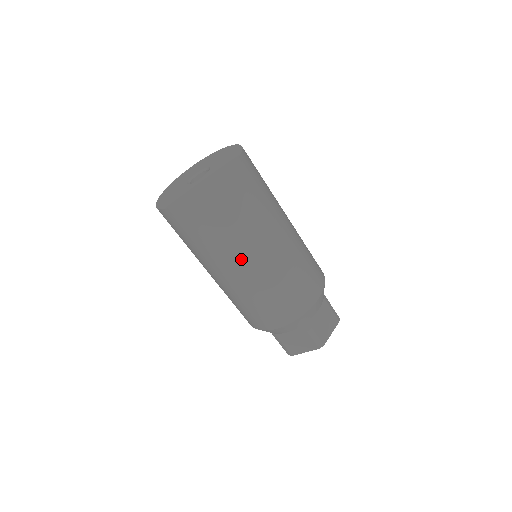
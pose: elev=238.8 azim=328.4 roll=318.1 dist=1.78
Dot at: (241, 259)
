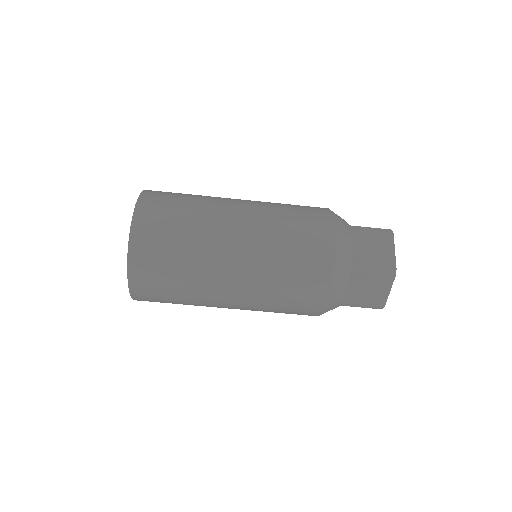
Dot at: (218, 307)
